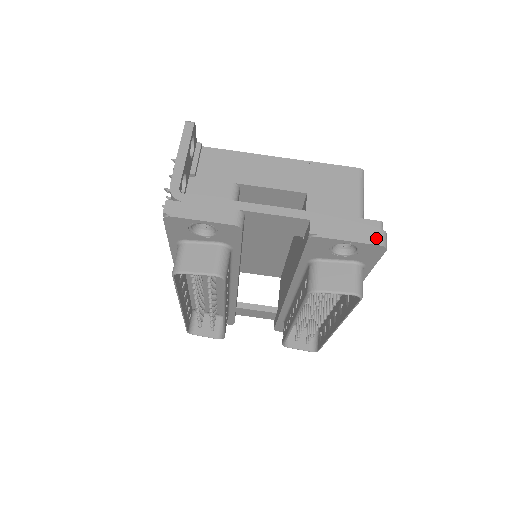
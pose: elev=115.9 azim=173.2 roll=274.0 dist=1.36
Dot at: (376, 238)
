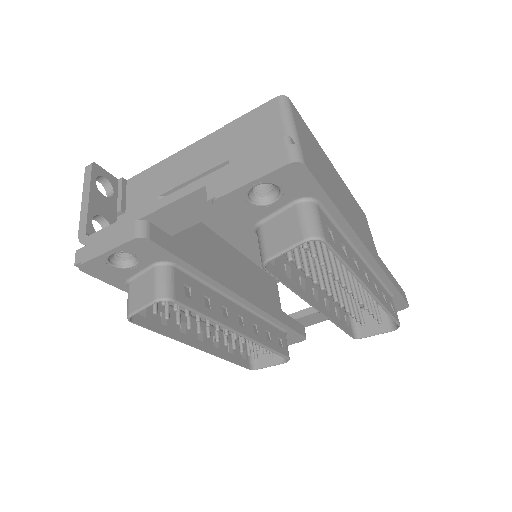
Dot at: (282, 158)
